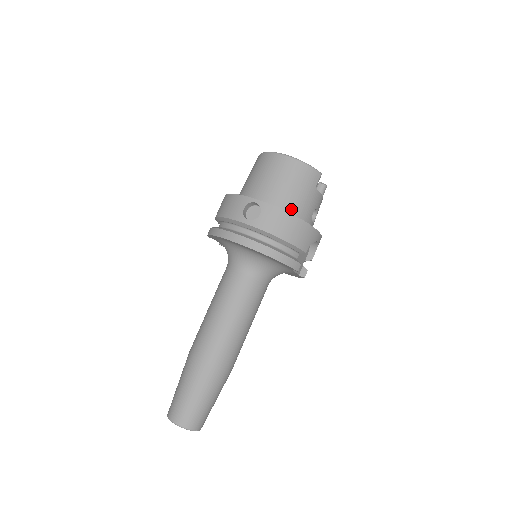
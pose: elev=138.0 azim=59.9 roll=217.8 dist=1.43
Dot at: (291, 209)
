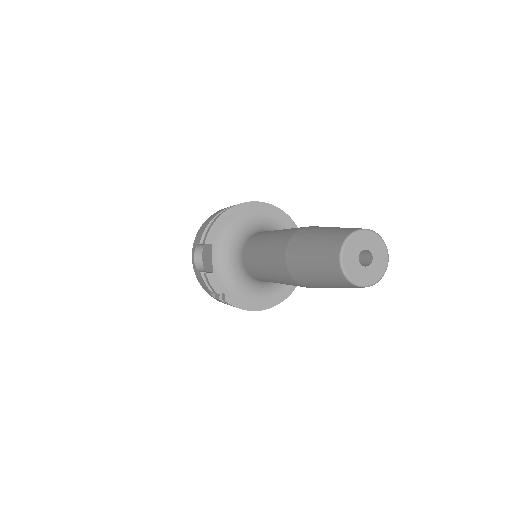
Dot at: occluded
